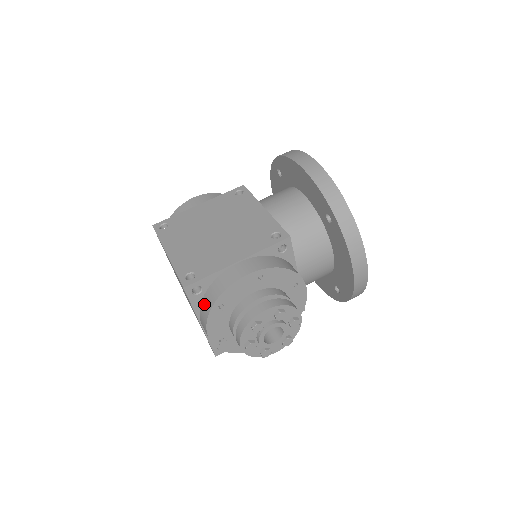
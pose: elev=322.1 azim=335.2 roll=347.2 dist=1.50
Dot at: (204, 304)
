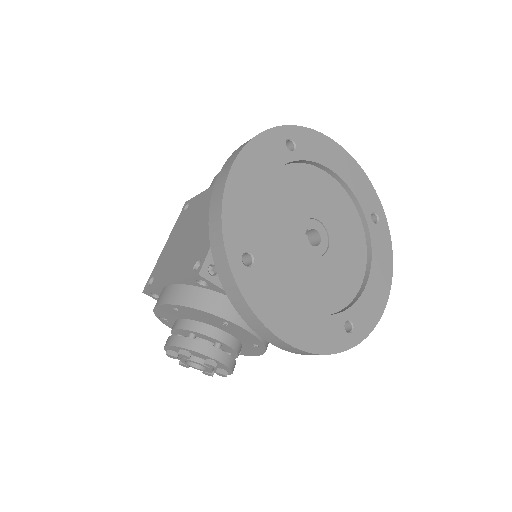
Dot at: occluded
